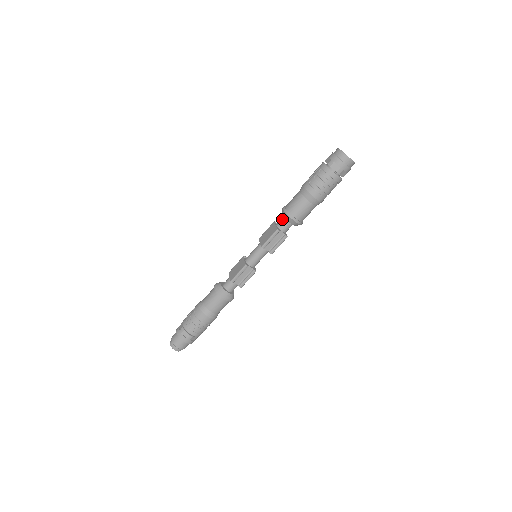
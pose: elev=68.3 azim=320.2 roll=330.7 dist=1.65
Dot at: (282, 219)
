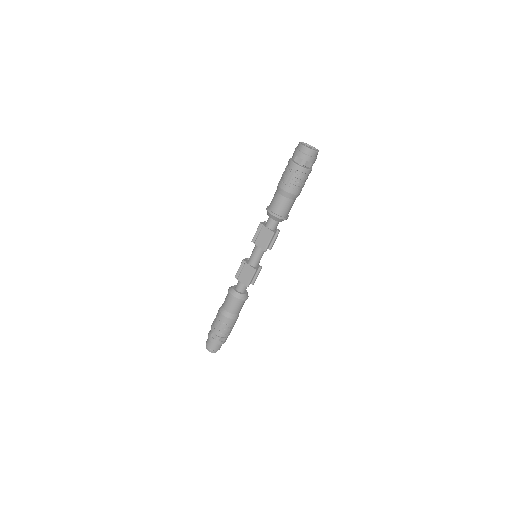
Dot at: (272, 221)
